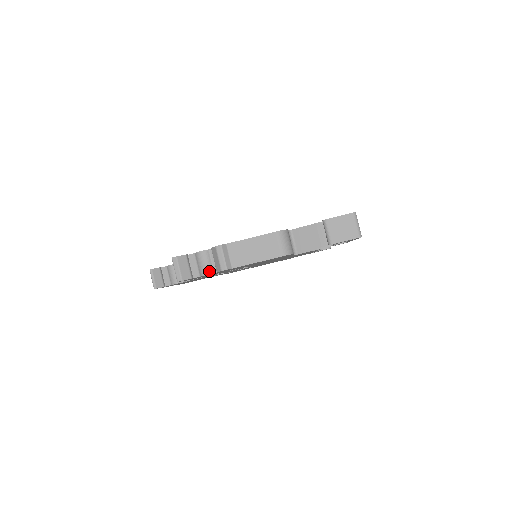
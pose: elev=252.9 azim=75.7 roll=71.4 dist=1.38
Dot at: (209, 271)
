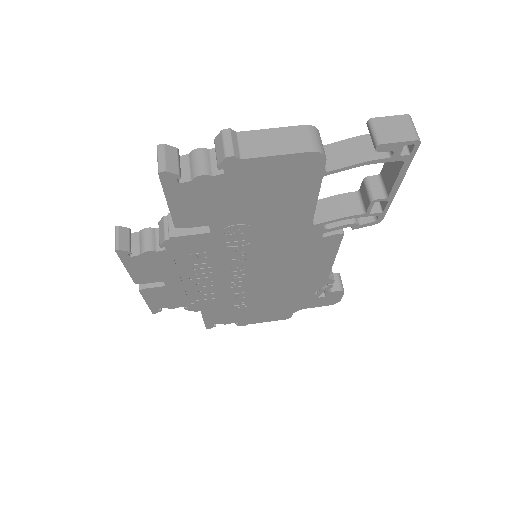
Dot at: (206, 171)
